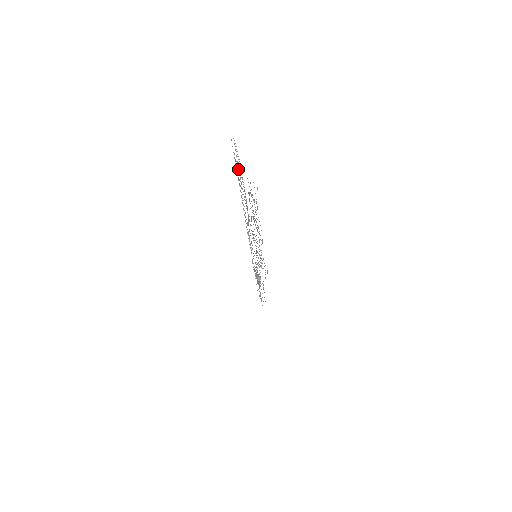
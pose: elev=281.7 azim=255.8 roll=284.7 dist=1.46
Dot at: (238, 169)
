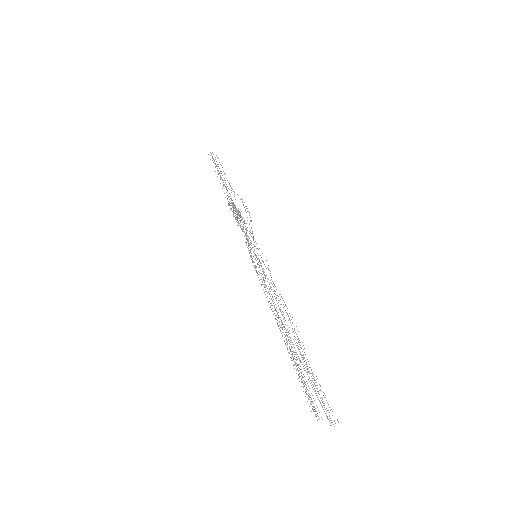
Dot at: occluded
